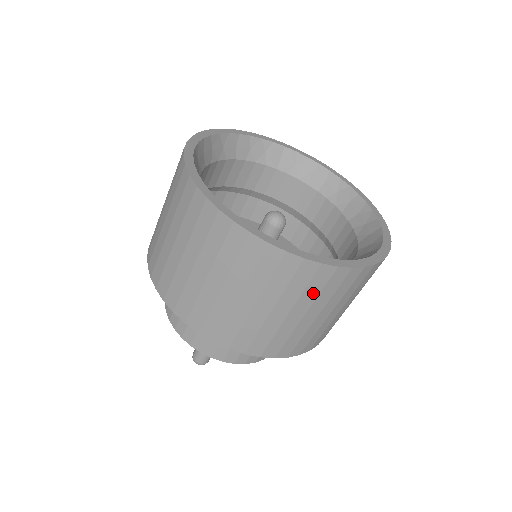
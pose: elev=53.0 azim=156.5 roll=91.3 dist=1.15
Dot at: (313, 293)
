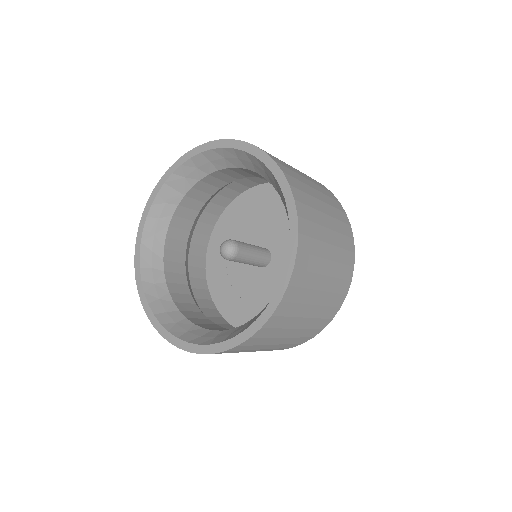
Dot at: (296, 308)
